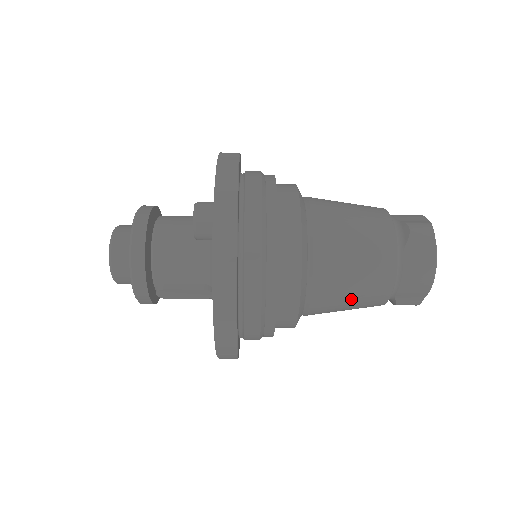
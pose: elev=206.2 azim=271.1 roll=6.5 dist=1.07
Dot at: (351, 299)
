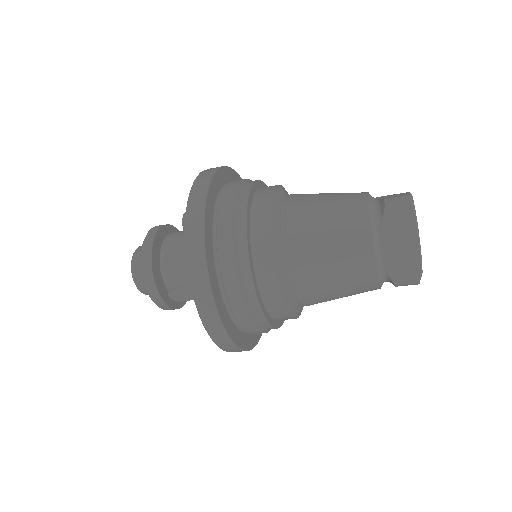
Dot at: (336, 279)
